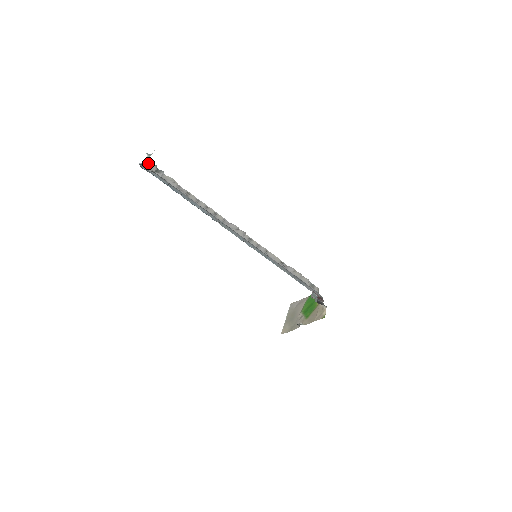
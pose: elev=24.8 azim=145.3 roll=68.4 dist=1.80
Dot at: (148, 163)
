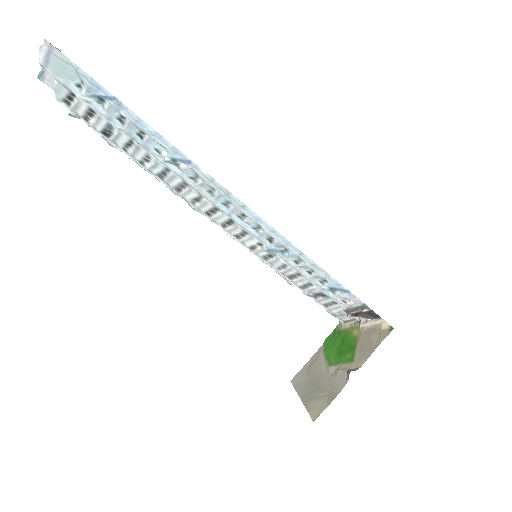
Dot at: occluded
